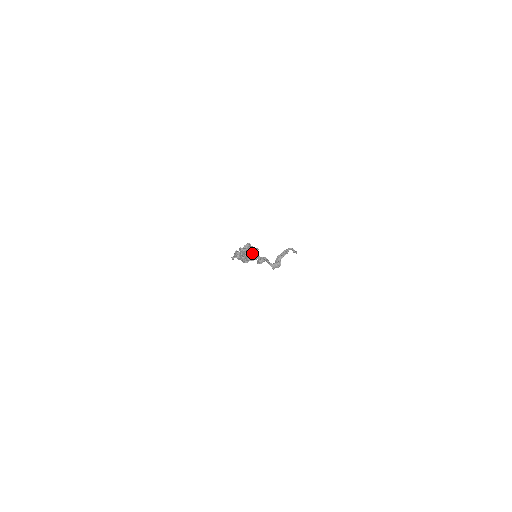
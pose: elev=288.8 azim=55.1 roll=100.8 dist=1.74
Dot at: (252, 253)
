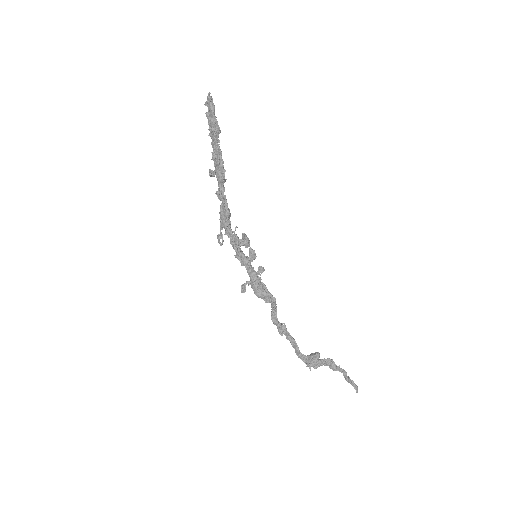
Dot at: (255, 271)
